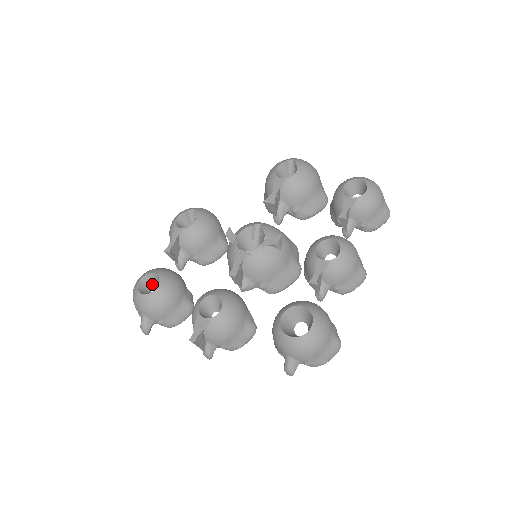
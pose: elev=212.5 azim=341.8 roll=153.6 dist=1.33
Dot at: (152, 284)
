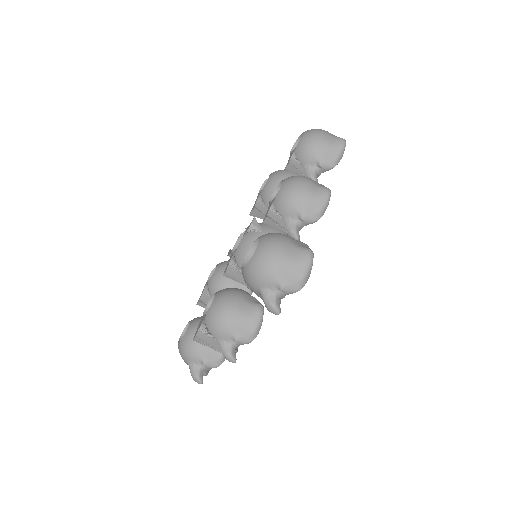
Dot at: occluded
